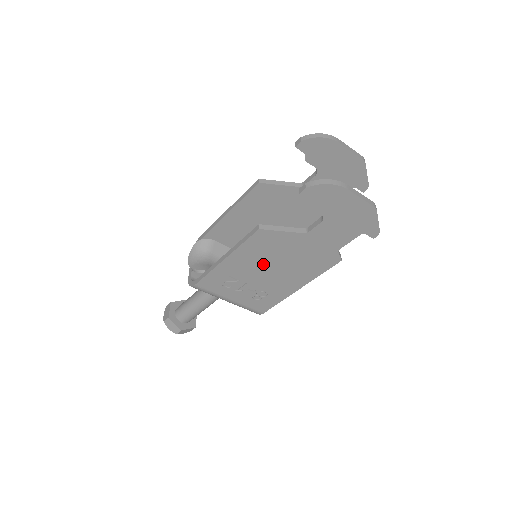
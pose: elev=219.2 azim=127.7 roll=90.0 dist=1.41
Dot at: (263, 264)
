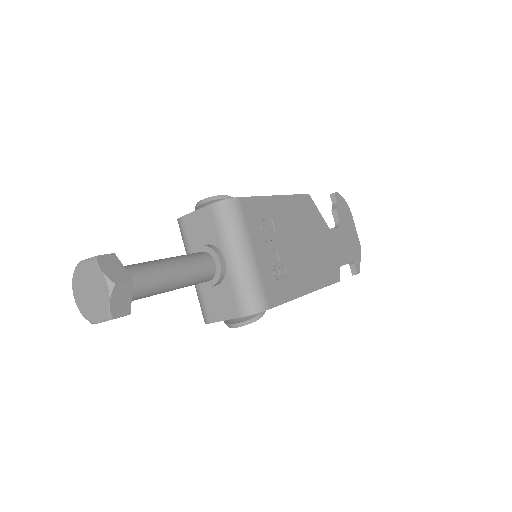
Dot at: (298, 231)
